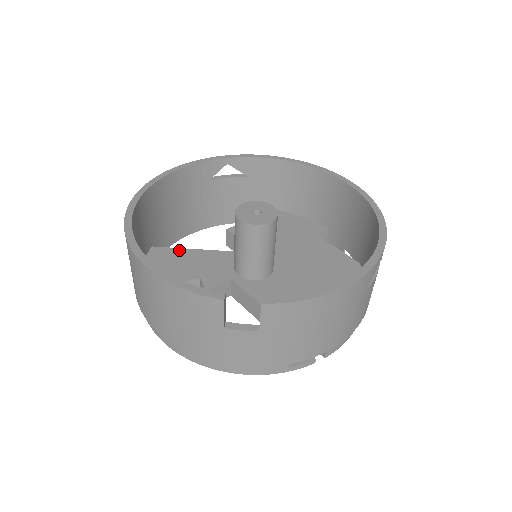
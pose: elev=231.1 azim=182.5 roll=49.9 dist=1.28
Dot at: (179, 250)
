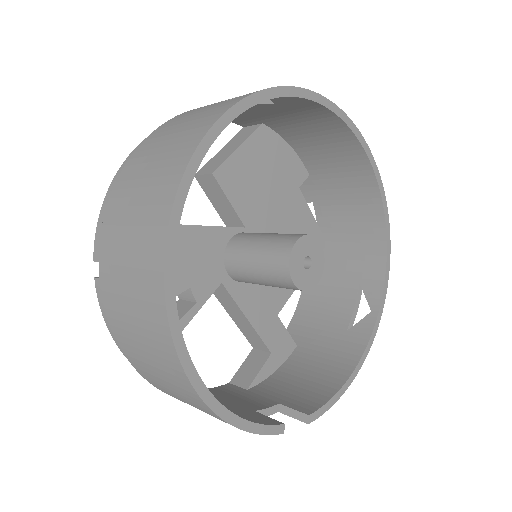
Dot at: occluded
